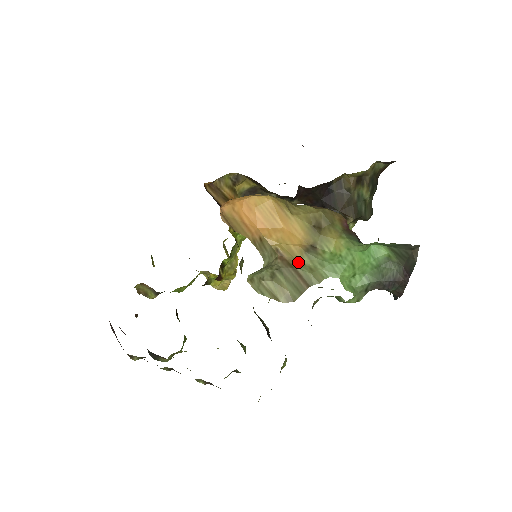
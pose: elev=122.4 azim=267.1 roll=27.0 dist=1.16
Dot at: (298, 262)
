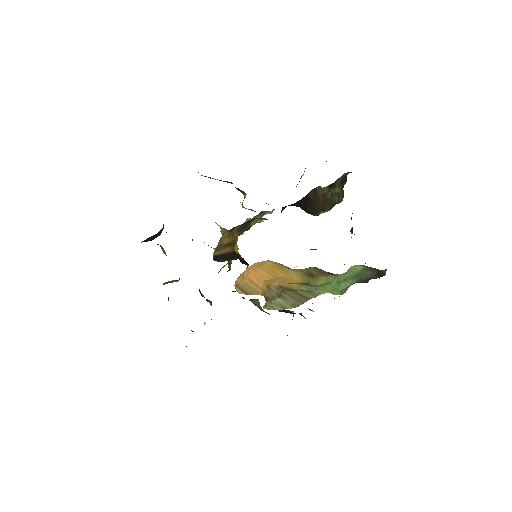
Dot at: (298, 290)
